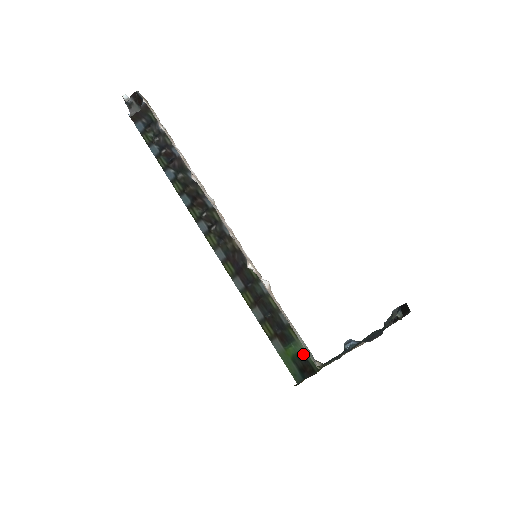
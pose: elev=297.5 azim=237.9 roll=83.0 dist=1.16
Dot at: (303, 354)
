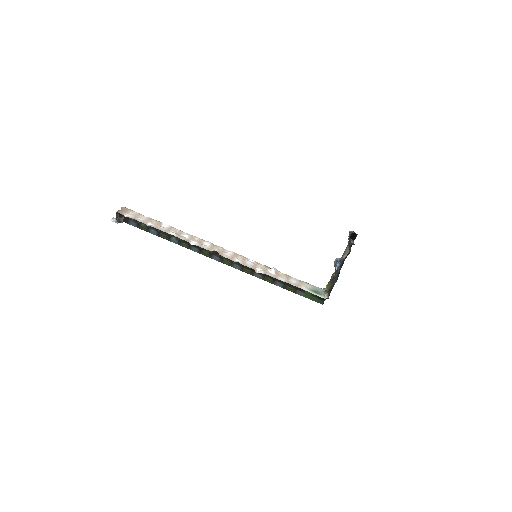
Dot at: occluded
